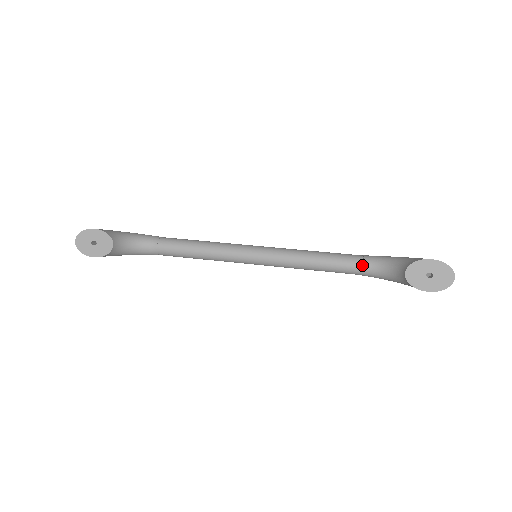
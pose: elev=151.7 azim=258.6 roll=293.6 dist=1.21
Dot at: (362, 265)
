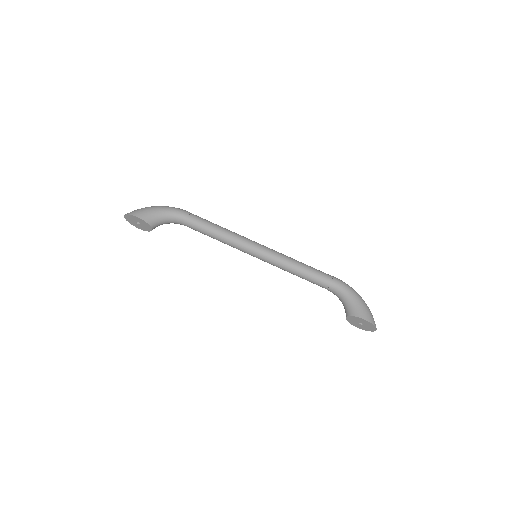
Dot at: (327, 288)
